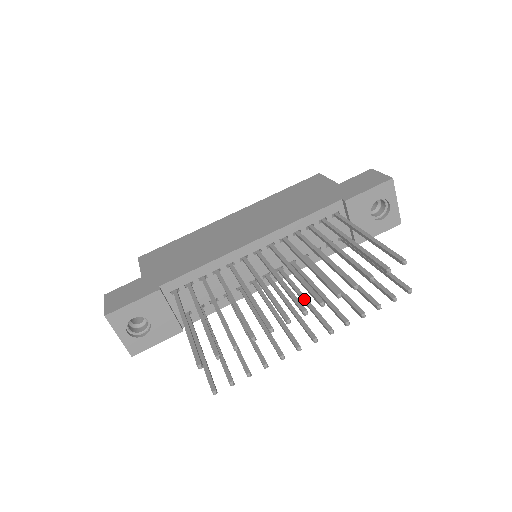
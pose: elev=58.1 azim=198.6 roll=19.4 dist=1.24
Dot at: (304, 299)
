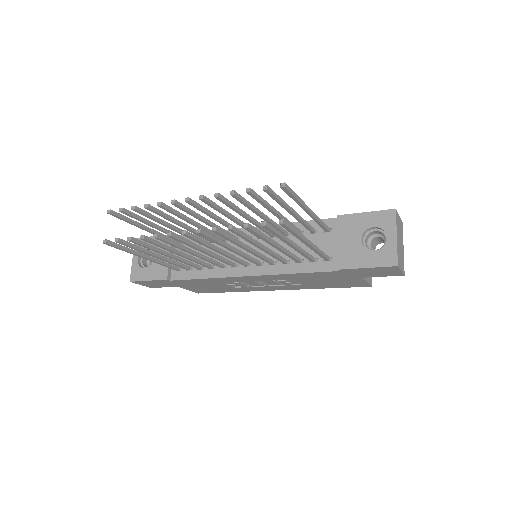
Dot at: (228, 245)
